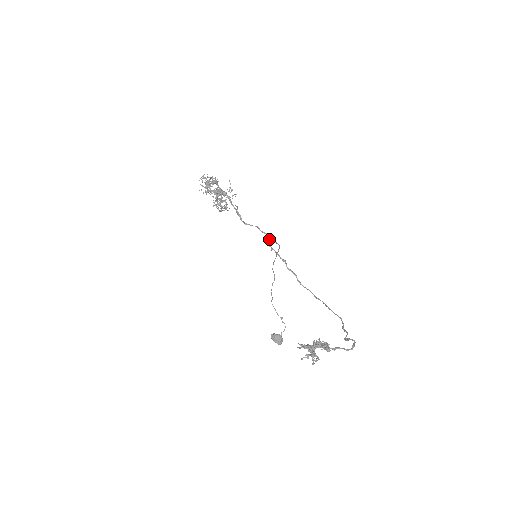
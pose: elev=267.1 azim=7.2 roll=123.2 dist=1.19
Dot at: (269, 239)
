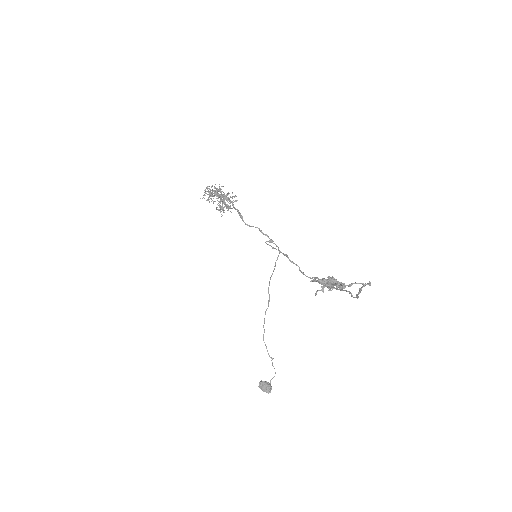
Dot at: (270, 240)
